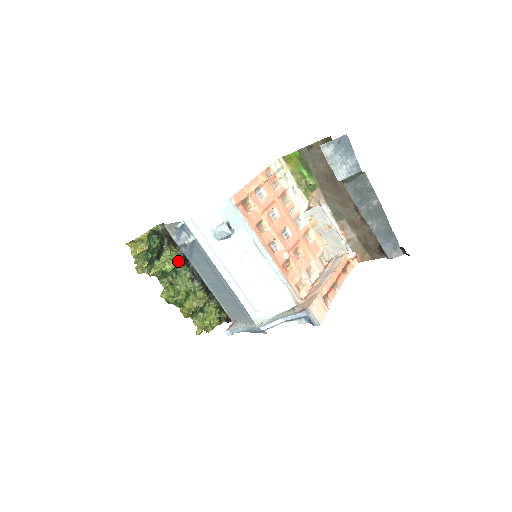
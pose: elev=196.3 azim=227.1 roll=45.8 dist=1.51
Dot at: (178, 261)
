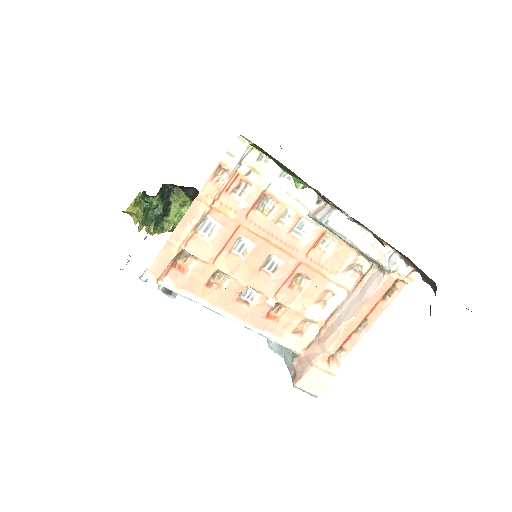
Dot at: occluded
